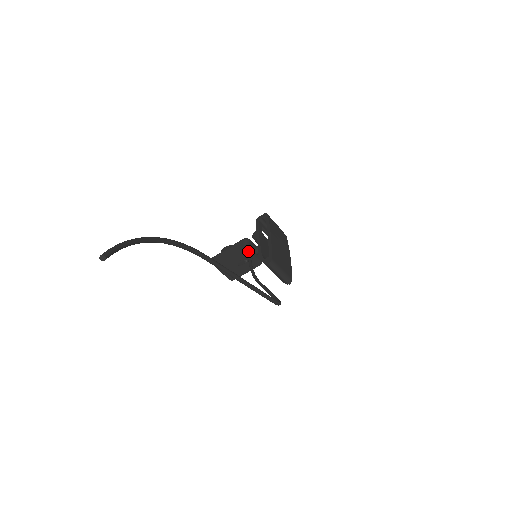
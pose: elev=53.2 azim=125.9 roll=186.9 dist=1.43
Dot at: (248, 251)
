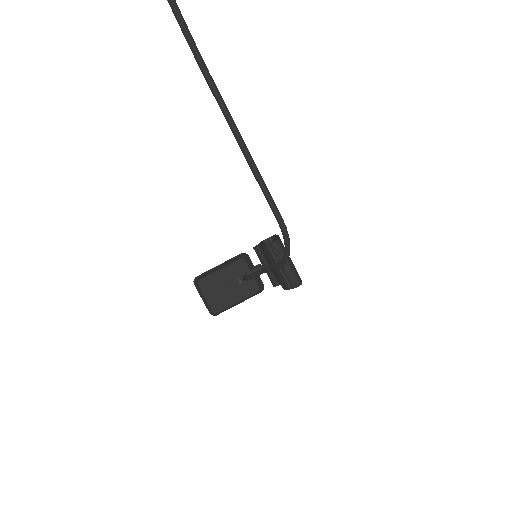
Dot at: (245, 264)
